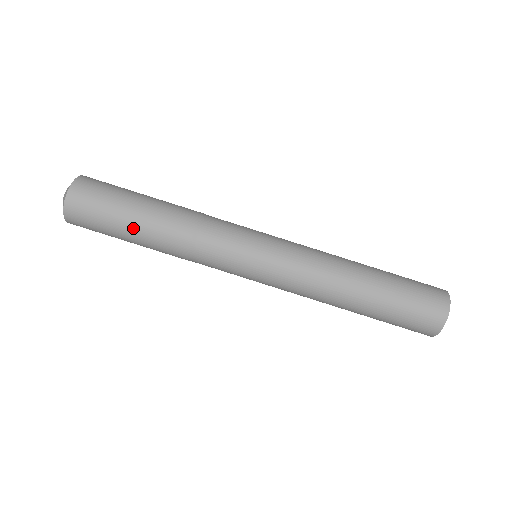
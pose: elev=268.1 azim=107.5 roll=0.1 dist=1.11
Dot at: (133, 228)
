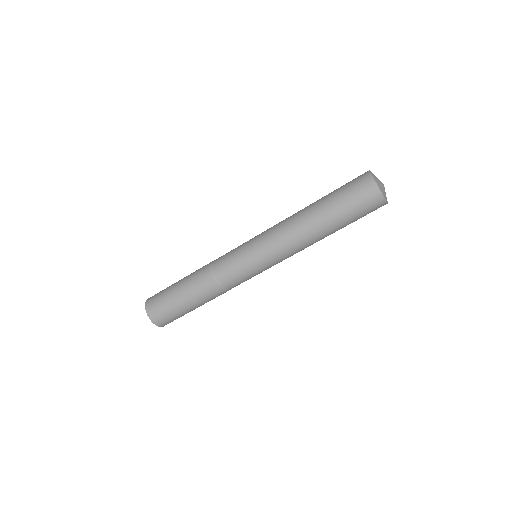
Dot at: occluded
